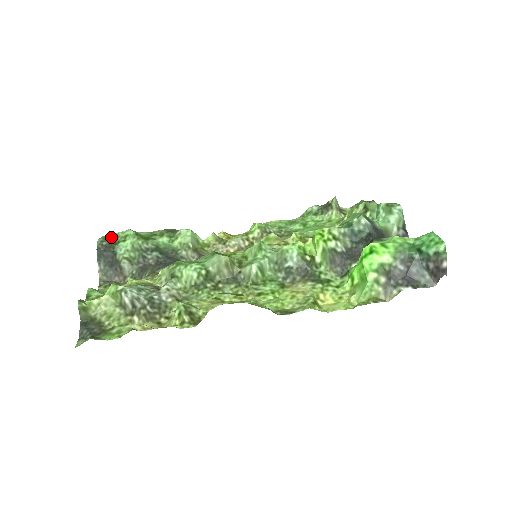
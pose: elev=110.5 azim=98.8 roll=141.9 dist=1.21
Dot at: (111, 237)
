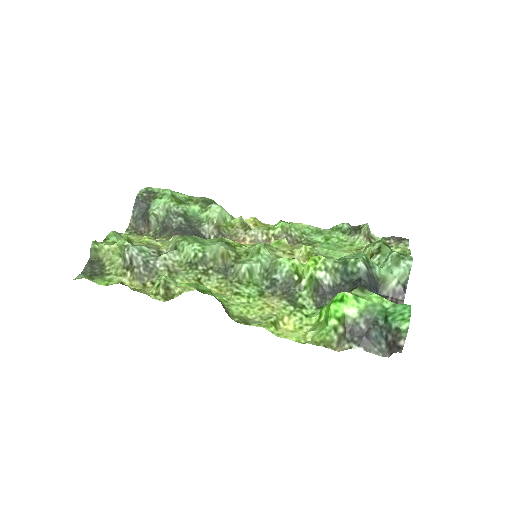
Dot at: (153, 190)
